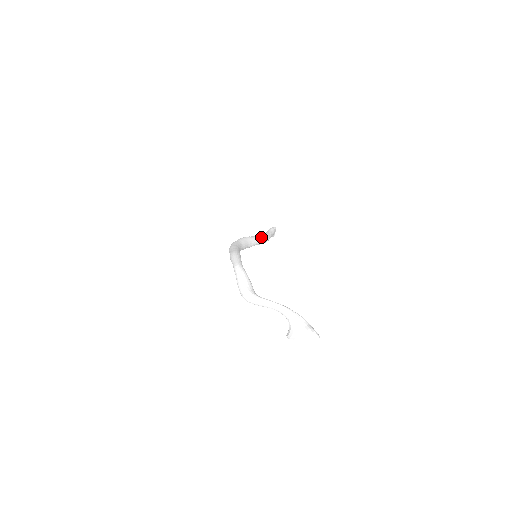
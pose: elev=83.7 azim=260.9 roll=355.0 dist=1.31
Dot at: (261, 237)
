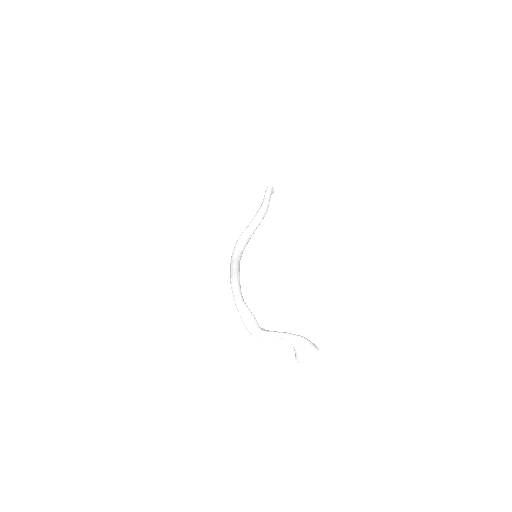
Dot at: (258, 218)
